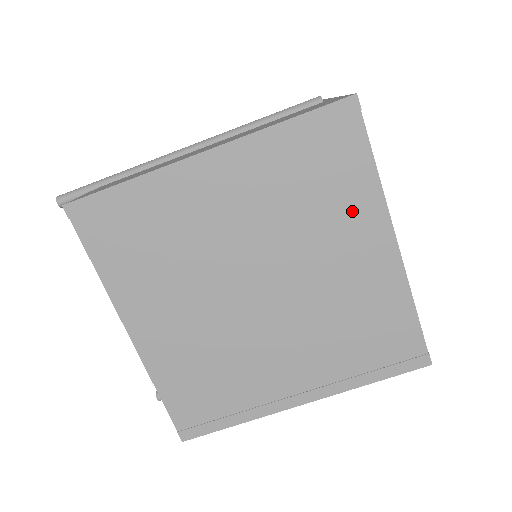
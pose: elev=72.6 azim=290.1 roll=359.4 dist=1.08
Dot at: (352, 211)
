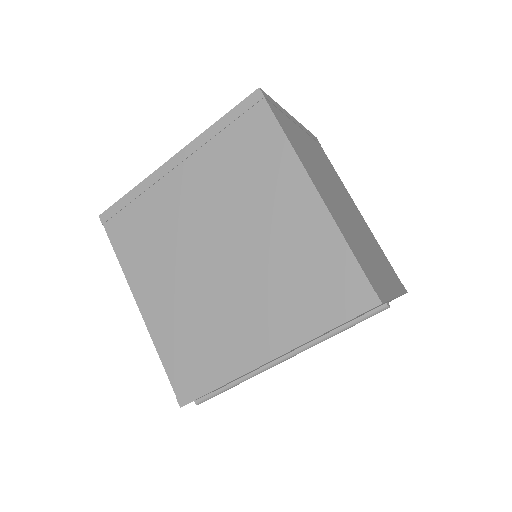
Dot at: (274, 172)
